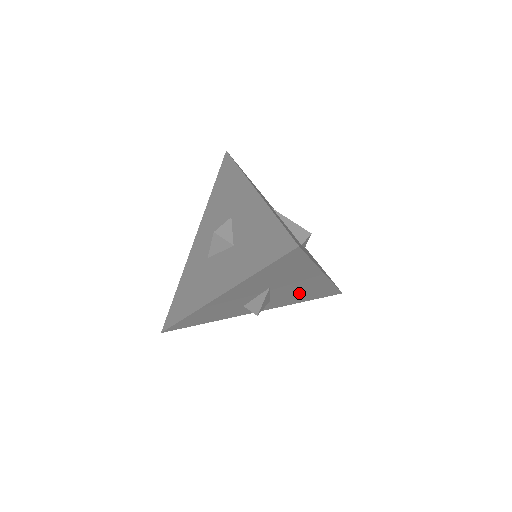
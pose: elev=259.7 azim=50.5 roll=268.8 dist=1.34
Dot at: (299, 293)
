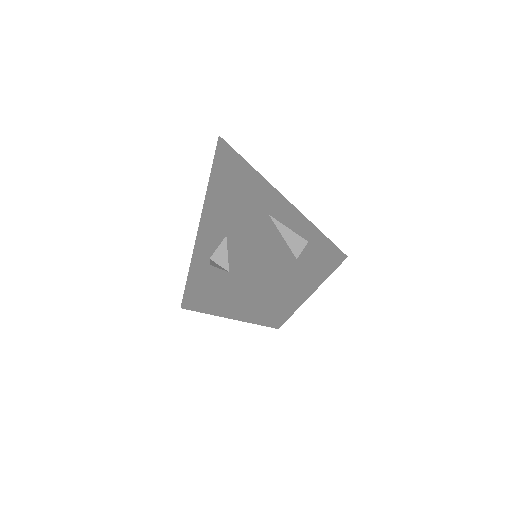
Dot at: occluded
